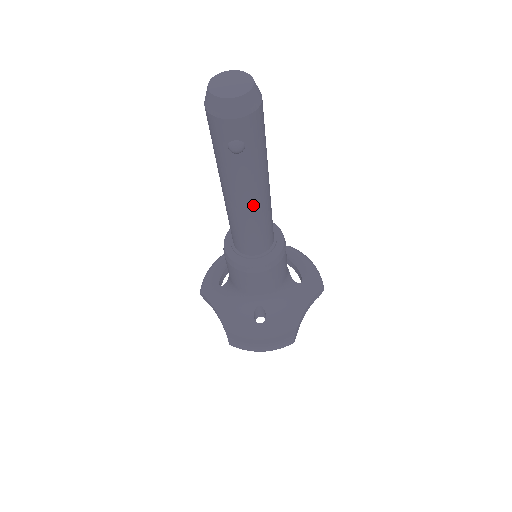
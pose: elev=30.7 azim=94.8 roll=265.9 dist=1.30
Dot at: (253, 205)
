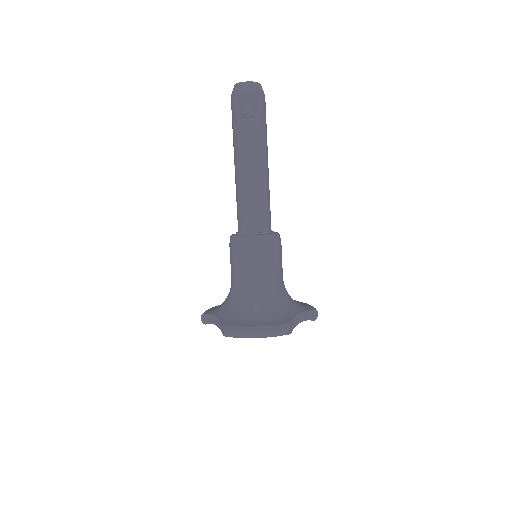
Dot at: (256, 171)
